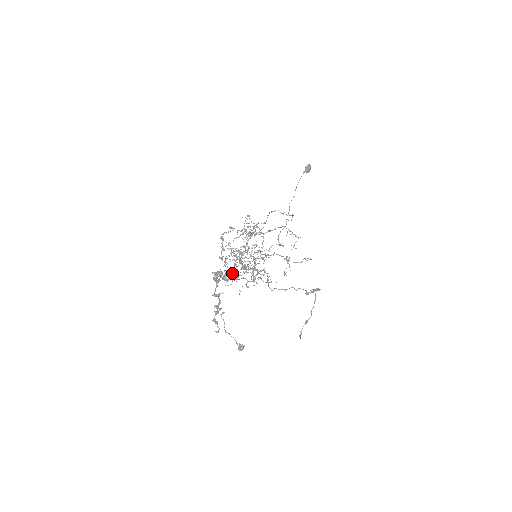
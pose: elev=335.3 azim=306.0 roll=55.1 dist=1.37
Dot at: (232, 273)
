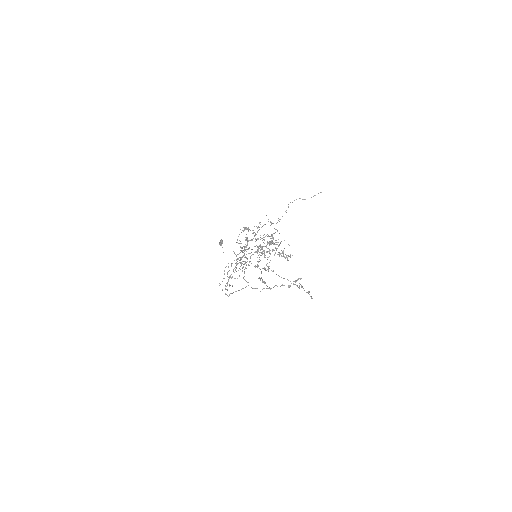
Dot at: (264, 250)
